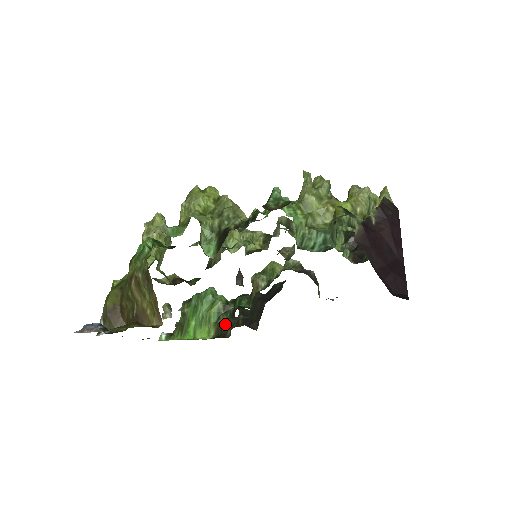
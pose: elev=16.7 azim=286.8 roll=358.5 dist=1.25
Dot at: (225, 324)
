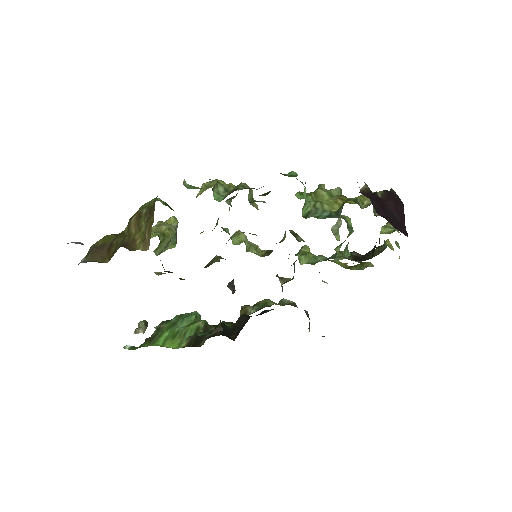
Dot at: (201, 336)
